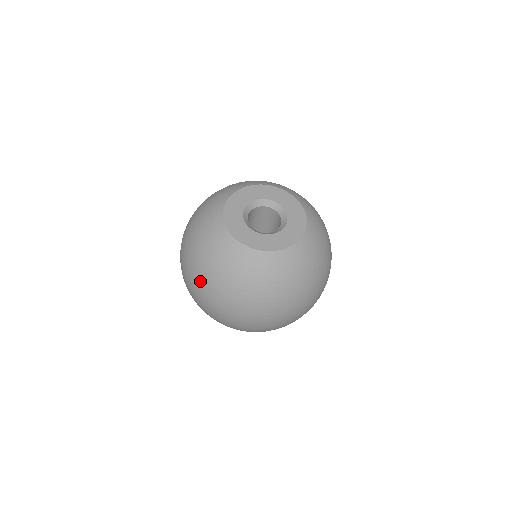
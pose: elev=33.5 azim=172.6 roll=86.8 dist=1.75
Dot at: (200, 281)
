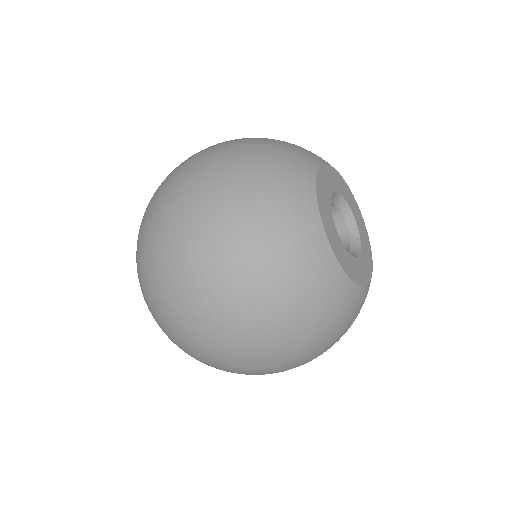
Dot at: (259, 325)
